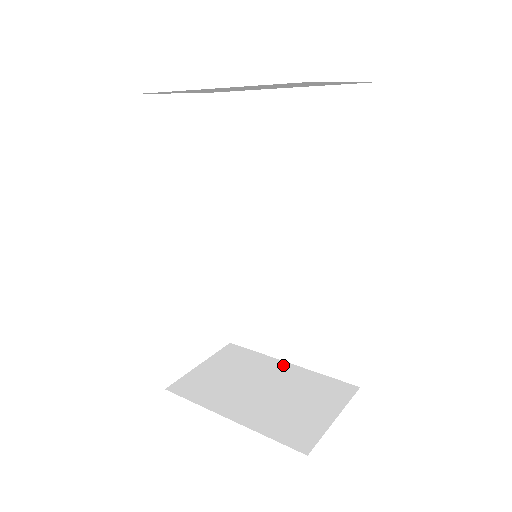
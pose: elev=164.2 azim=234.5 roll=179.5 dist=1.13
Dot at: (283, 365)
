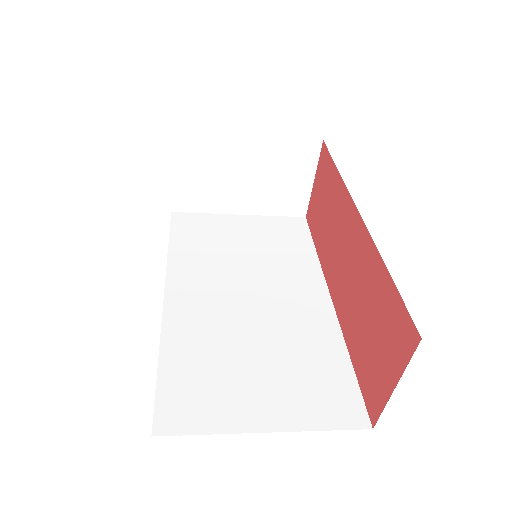
Dot at: occluded
